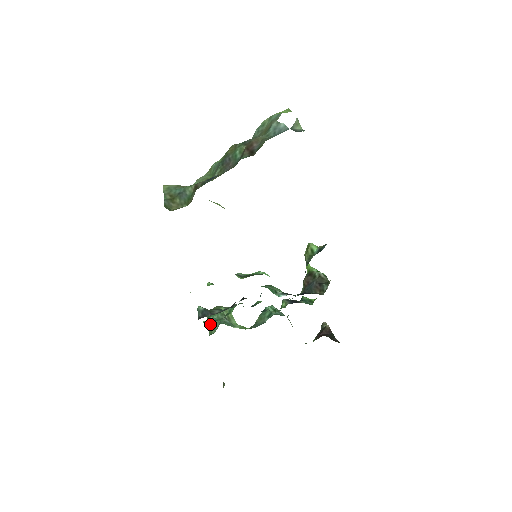
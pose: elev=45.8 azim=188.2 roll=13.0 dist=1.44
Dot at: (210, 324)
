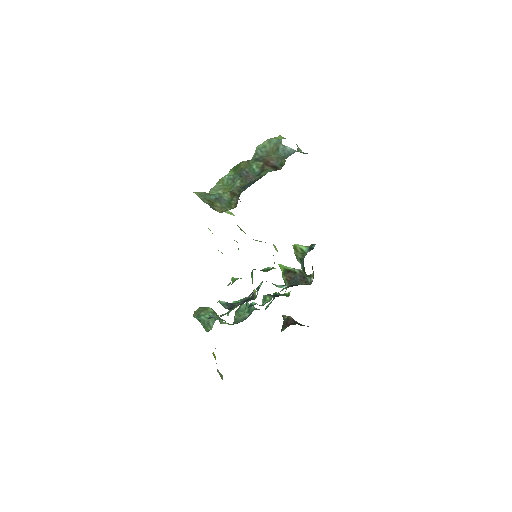
Dot at: (203, 323)
